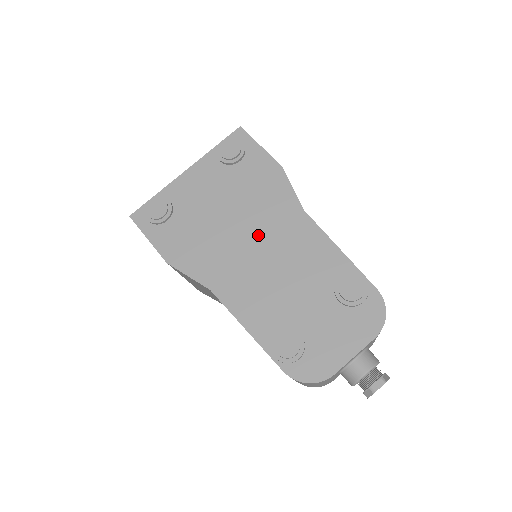
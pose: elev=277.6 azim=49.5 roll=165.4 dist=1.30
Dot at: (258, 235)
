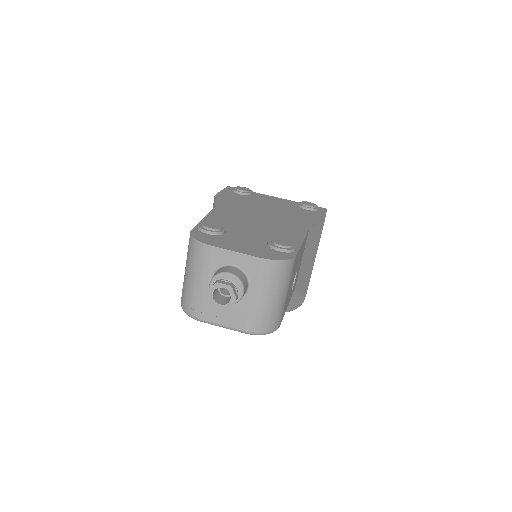
Dot at: (271, 217)
